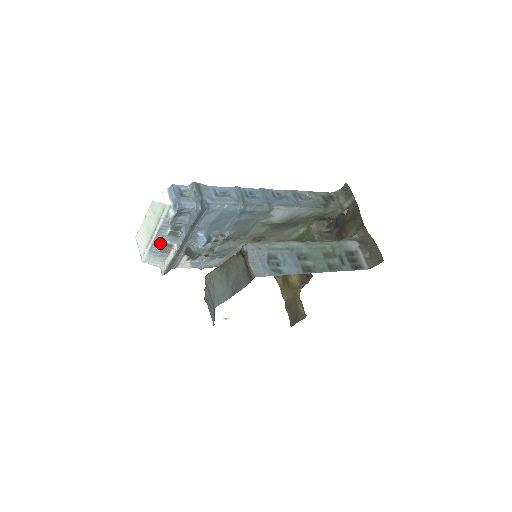
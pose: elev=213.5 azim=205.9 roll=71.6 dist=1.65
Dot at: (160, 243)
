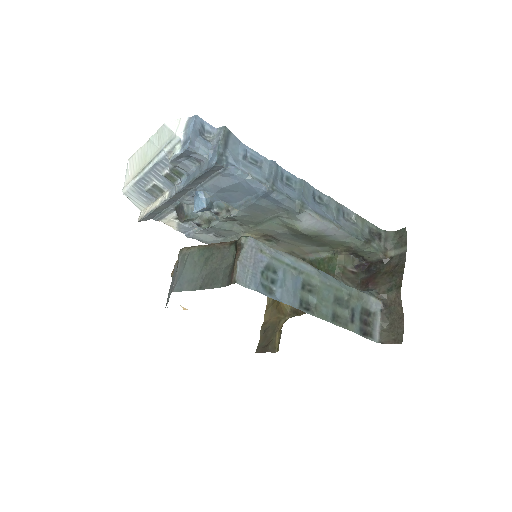
Dot at: (151, 181)
